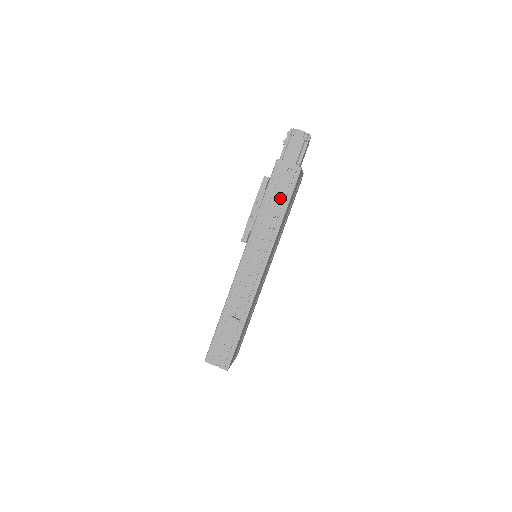
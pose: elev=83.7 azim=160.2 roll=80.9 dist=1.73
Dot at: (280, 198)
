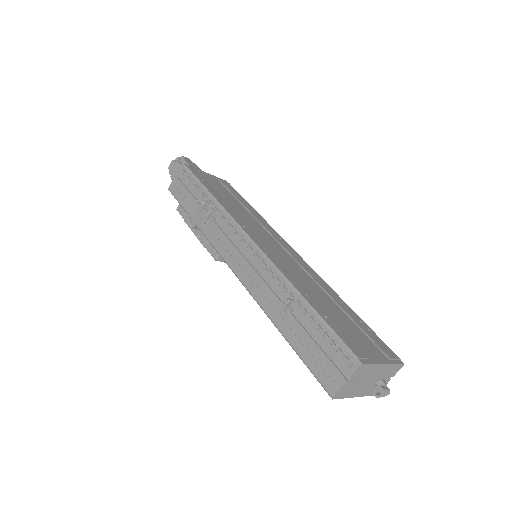
Dot at: (195, 194)
